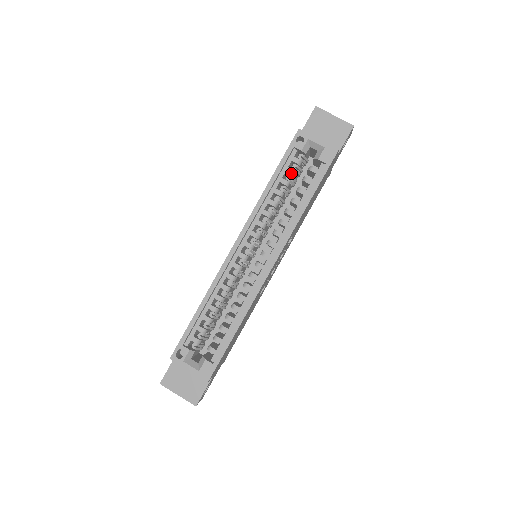
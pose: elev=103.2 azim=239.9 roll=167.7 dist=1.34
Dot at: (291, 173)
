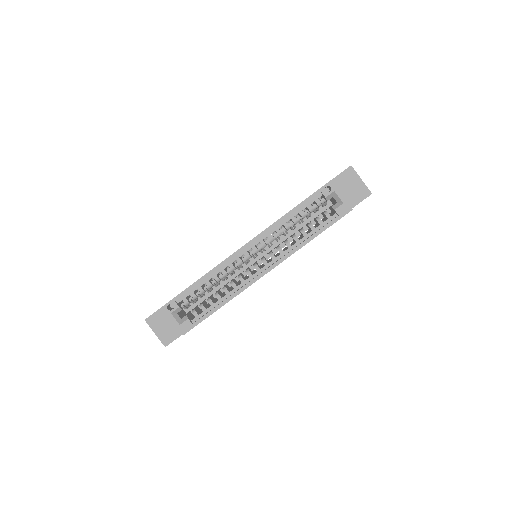
Dot at: (310, 210)
